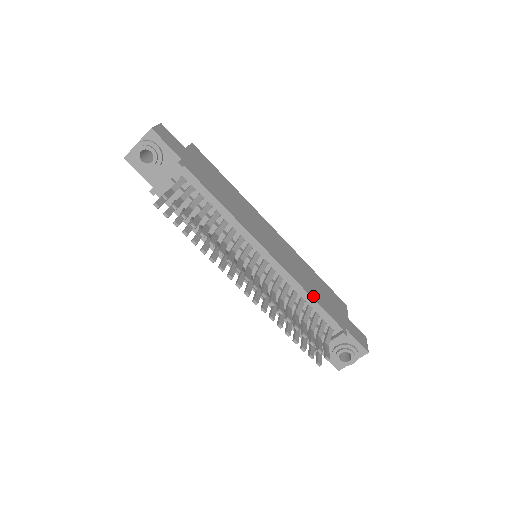
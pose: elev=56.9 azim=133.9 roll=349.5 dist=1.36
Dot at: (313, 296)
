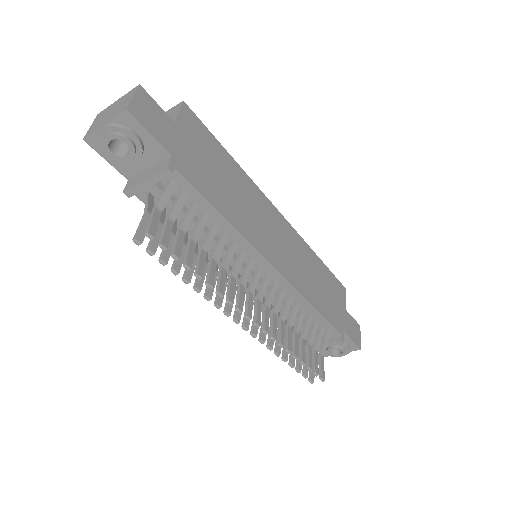
Dot at: (316, 306)
